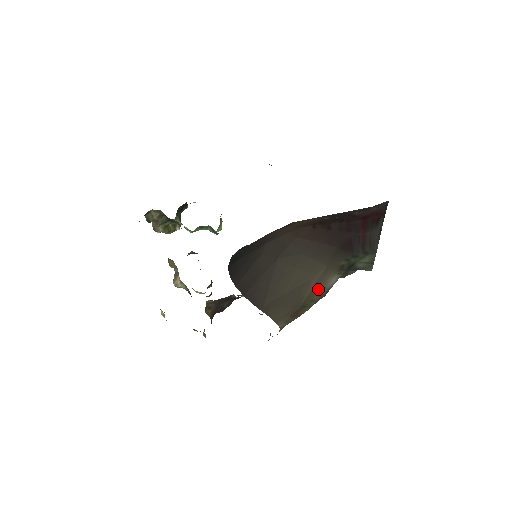
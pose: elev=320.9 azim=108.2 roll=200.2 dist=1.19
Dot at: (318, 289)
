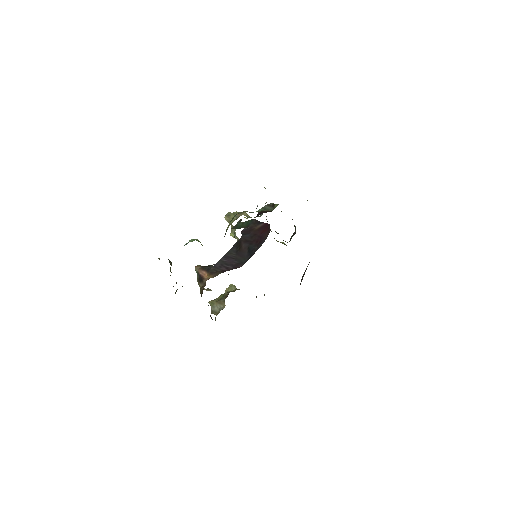
Dot at: occluded
